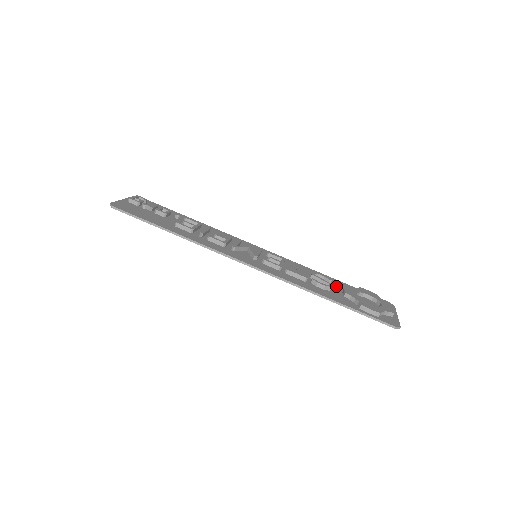
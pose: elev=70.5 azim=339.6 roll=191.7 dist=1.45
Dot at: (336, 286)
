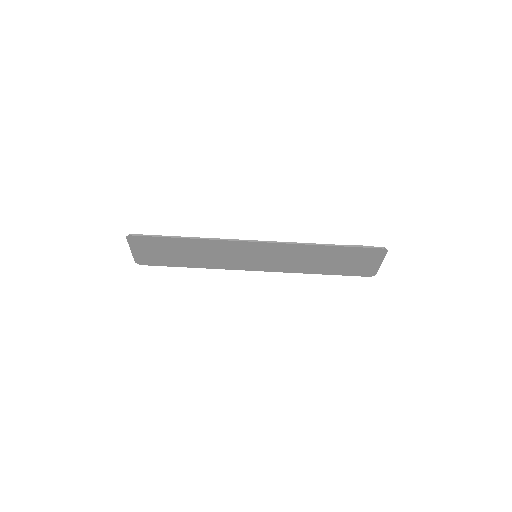
Dot at: (326, 264)
